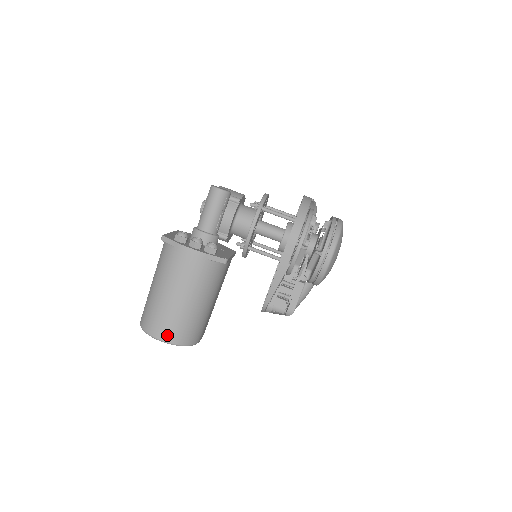
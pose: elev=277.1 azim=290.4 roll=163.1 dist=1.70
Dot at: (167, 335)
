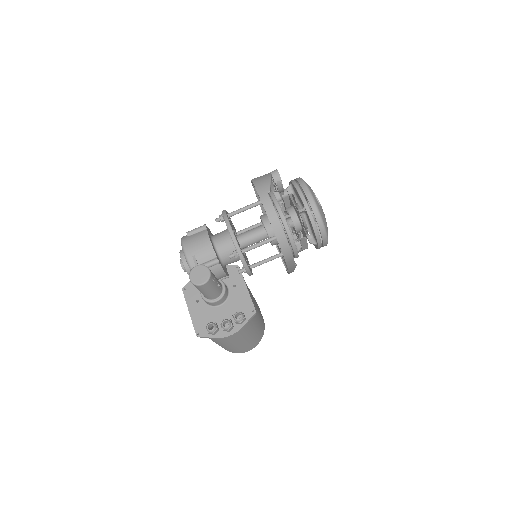
Dot at: (250, 349)
